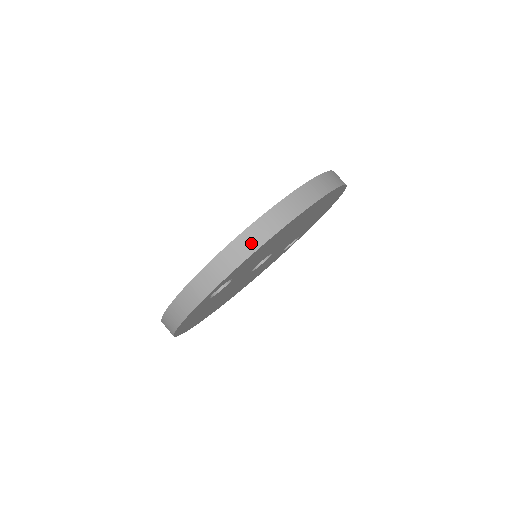
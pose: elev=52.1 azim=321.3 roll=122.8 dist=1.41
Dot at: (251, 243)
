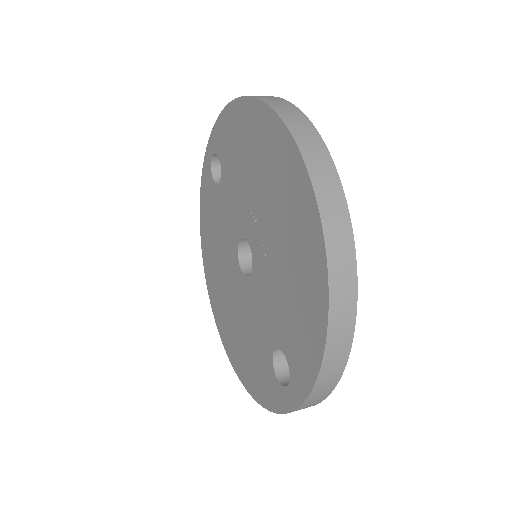
Dot at: (340, 354)
